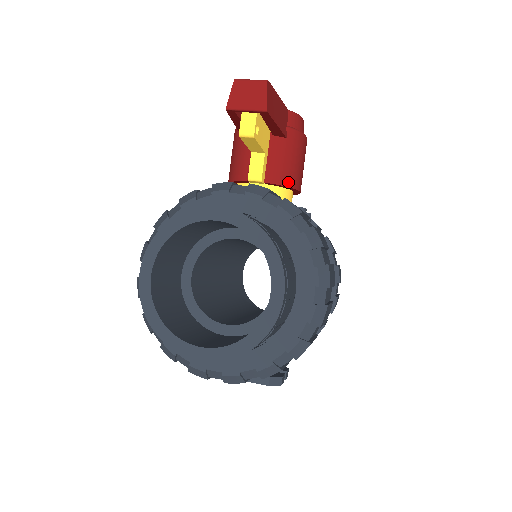
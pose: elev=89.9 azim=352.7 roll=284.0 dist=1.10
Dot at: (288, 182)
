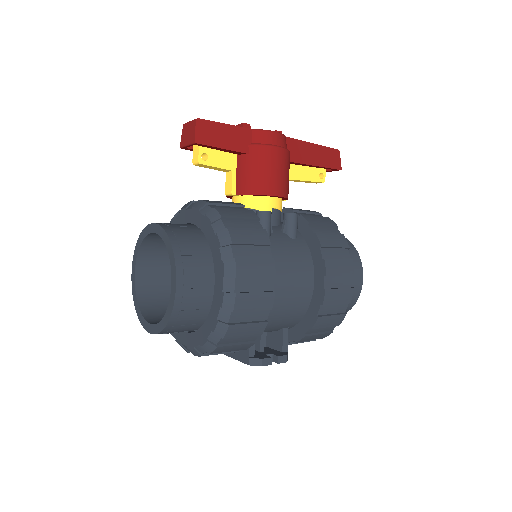
Dot at: (255, 191)
